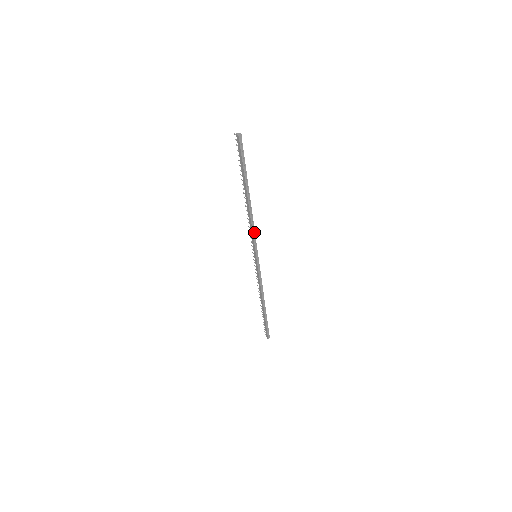
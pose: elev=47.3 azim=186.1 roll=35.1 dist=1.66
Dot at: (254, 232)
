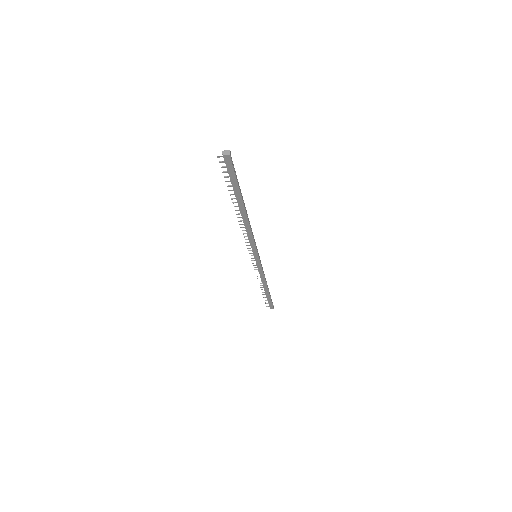
Dot at: (253, 237)
